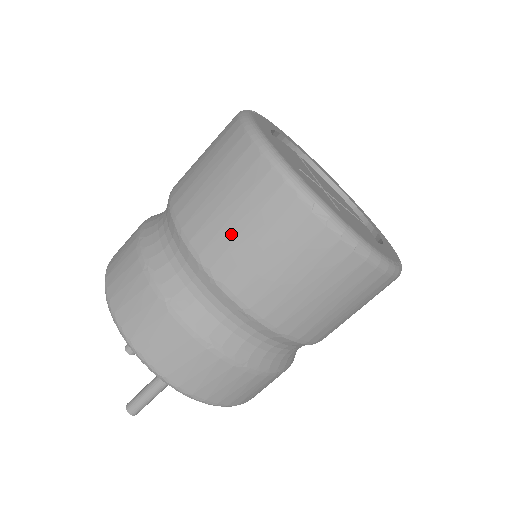
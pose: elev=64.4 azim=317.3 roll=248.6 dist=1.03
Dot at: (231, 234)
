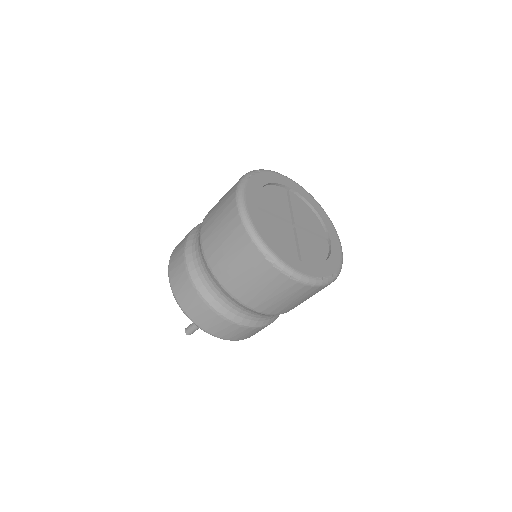
Dot at: (227, 262)
